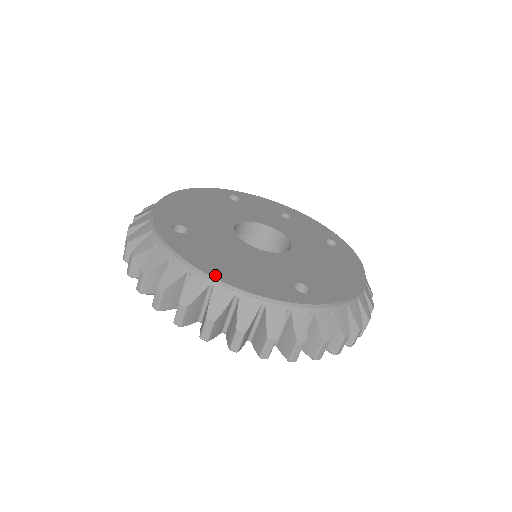
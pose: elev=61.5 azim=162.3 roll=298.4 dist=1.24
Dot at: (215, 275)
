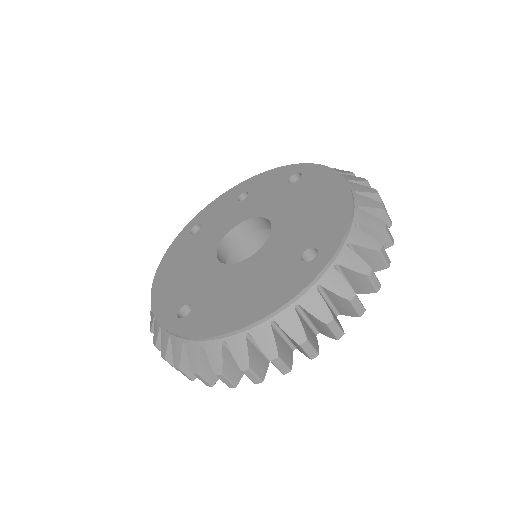
Dot at: (241, 325)
